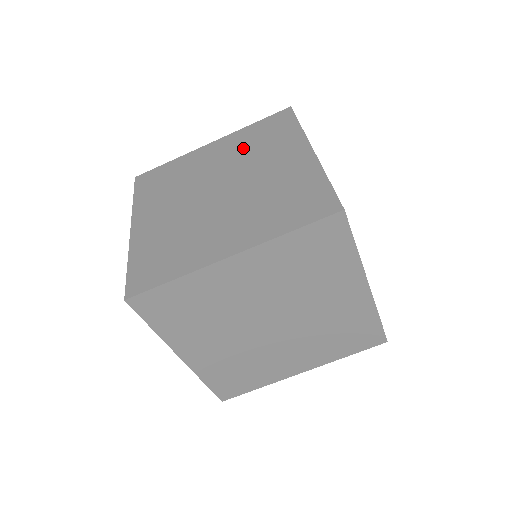
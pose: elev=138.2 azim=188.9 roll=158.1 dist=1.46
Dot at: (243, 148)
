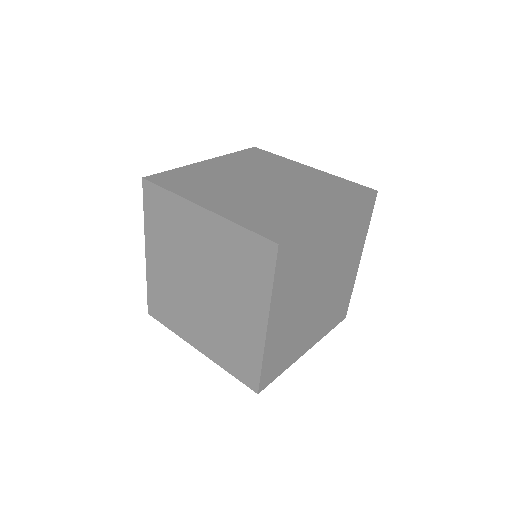
Dot at: (167, 241)
